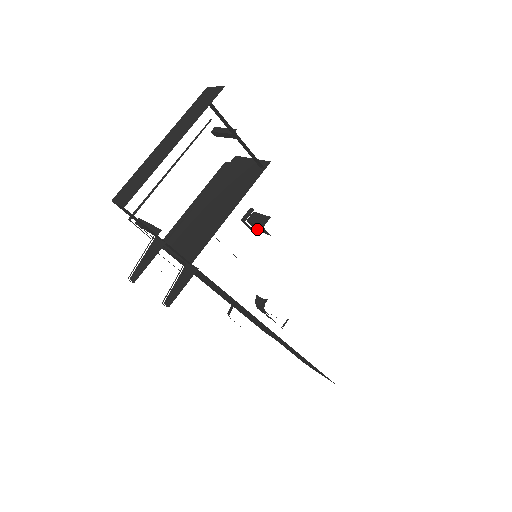
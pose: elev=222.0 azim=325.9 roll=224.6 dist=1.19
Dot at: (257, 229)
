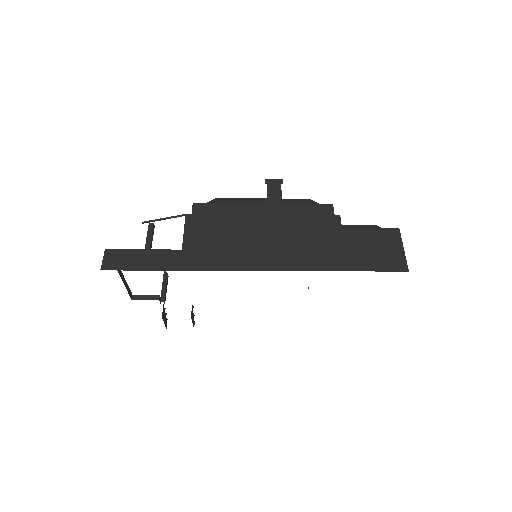
Dot at: occluded
